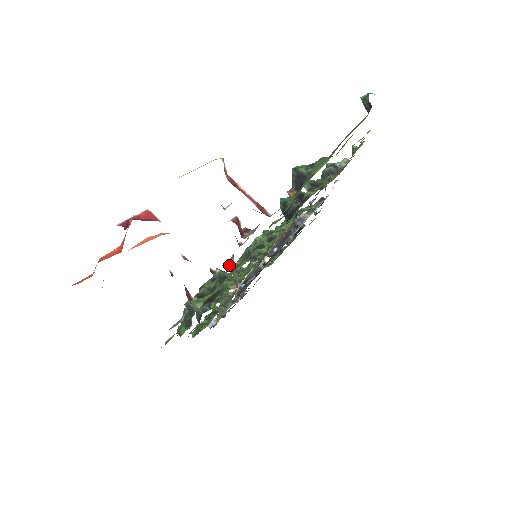
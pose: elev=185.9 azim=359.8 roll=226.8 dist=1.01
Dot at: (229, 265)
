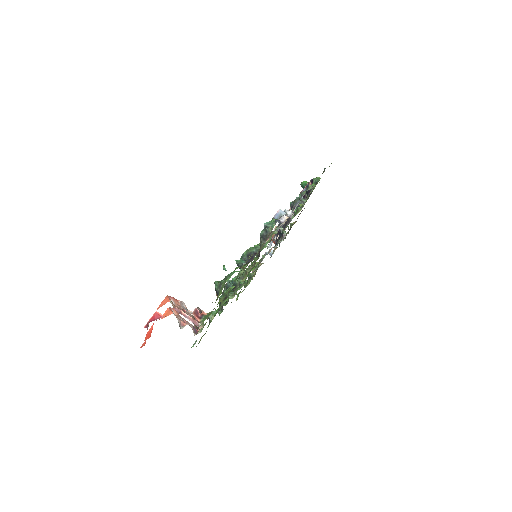
Dot at: (207, 319)
